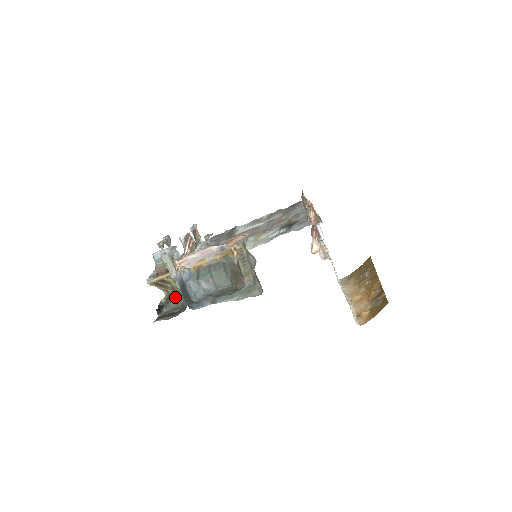
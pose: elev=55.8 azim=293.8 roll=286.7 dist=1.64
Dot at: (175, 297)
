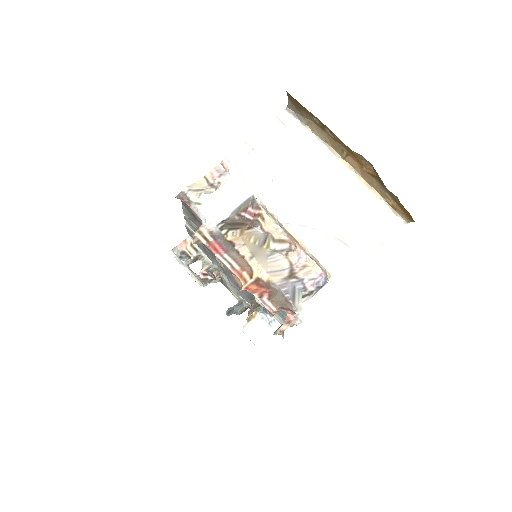
Dot at: occluded
